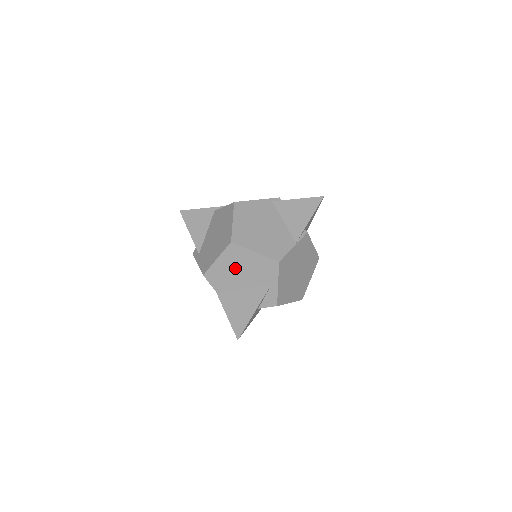
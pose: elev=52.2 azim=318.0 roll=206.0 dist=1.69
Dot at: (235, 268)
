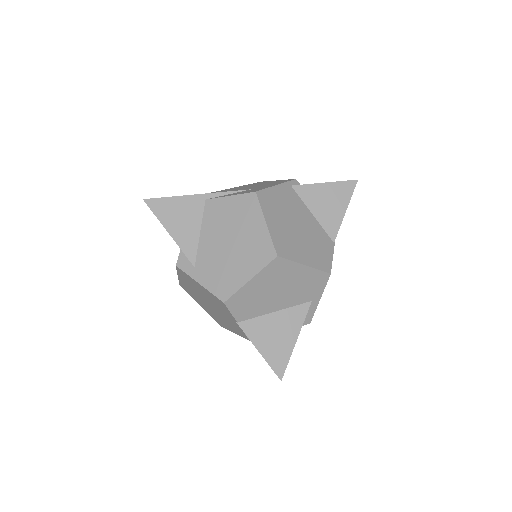
Dot at: (272, 288)
